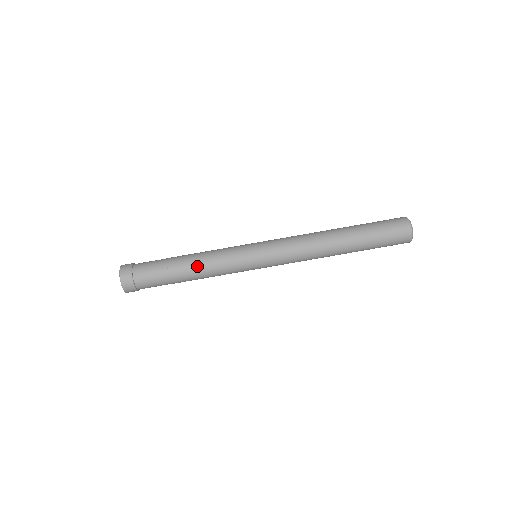
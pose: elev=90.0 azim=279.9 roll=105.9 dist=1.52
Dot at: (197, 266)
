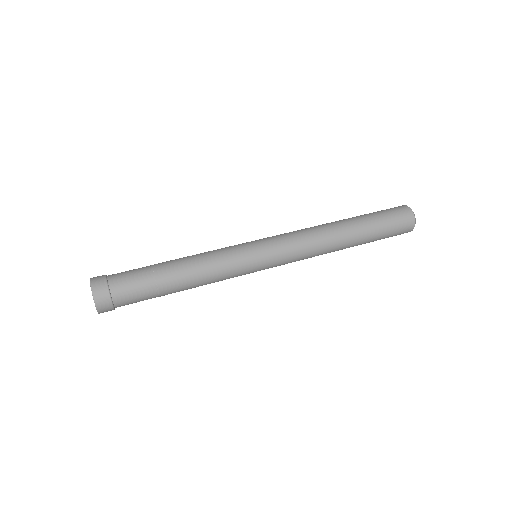
Dot at: (188, 260)
